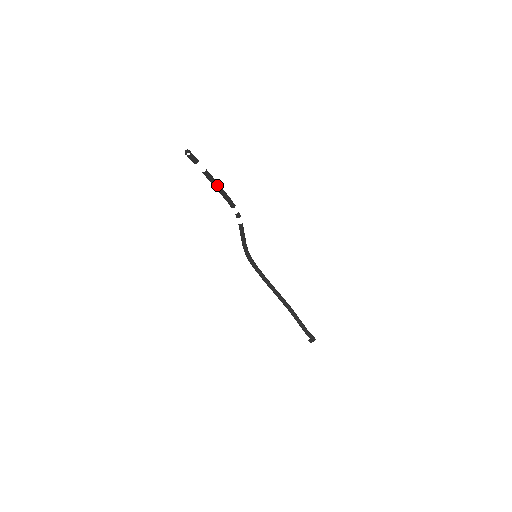
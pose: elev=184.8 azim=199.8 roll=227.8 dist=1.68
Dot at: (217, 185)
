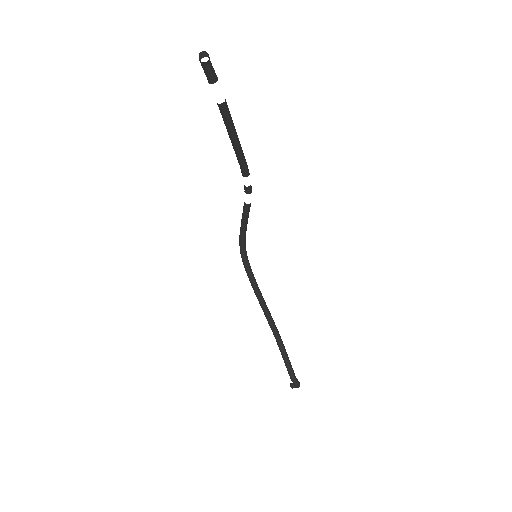
Dot at: (234, 133)
